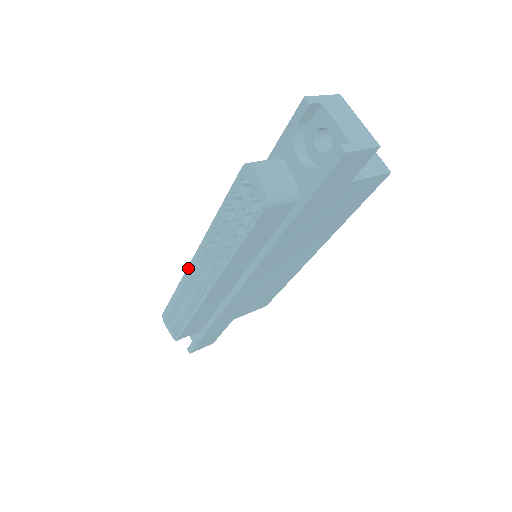
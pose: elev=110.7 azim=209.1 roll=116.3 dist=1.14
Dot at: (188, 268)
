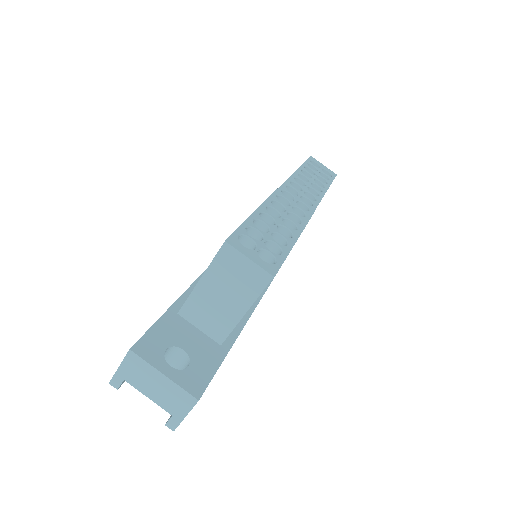
Dot at: occluded
